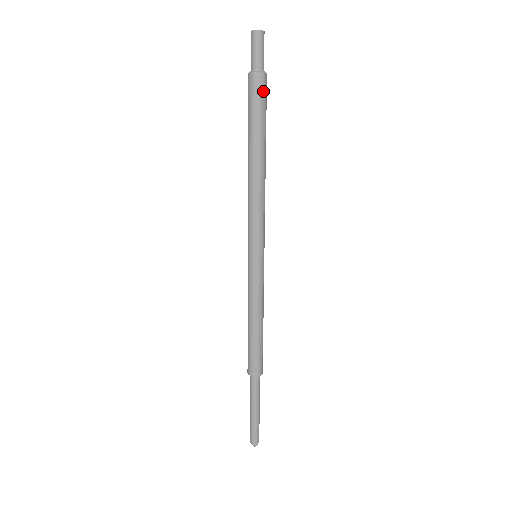
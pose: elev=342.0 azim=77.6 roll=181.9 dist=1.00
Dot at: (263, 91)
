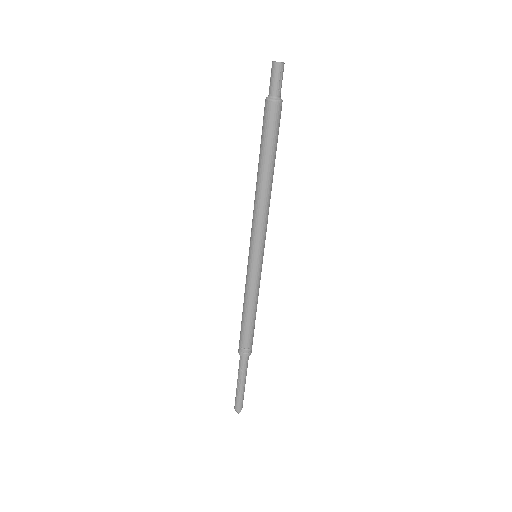
Dot at: (277, 116)
